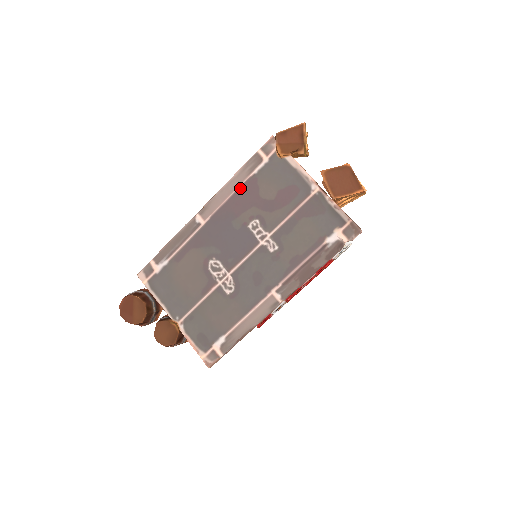
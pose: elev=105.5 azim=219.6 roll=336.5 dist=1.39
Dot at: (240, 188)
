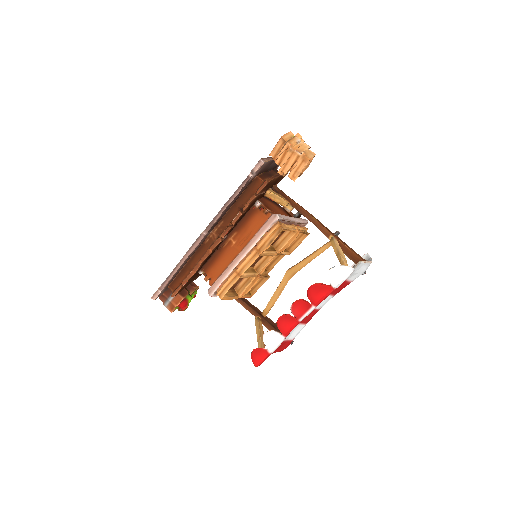
Dot at: occluded
